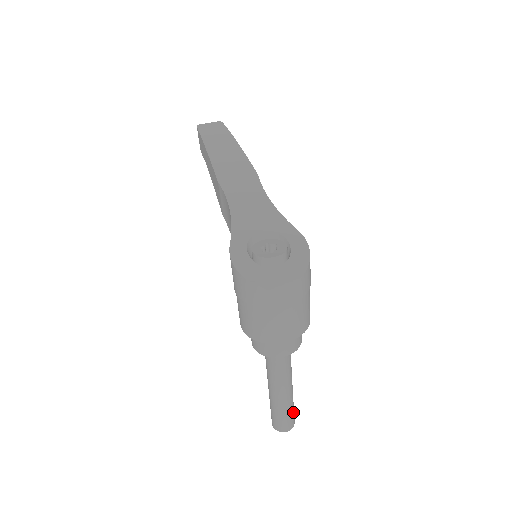
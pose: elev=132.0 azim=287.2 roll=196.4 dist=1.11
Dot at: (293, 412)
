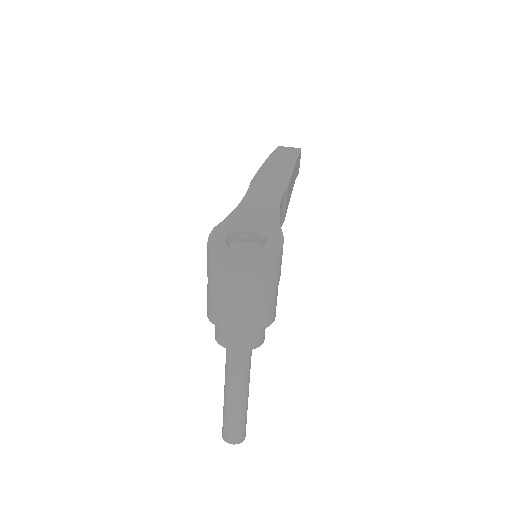
Dot at: (242, 426)
